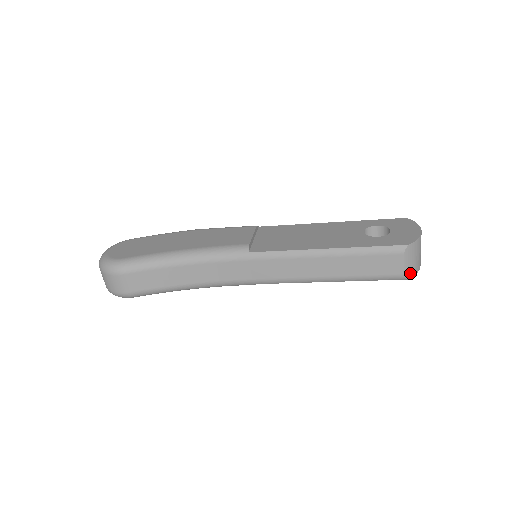
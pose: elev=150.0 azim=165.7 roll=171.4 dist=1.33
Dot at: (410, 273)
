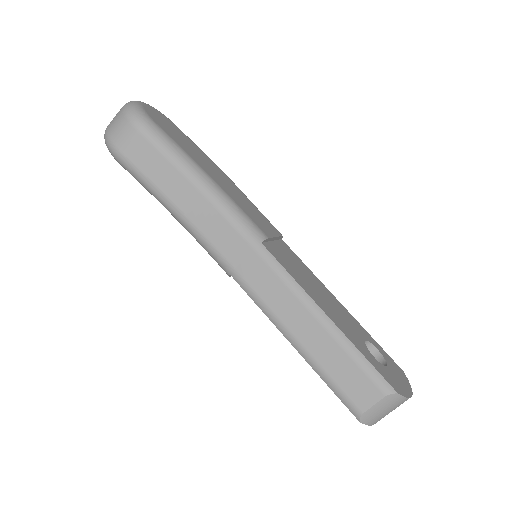
Dot at: (368, 419)
